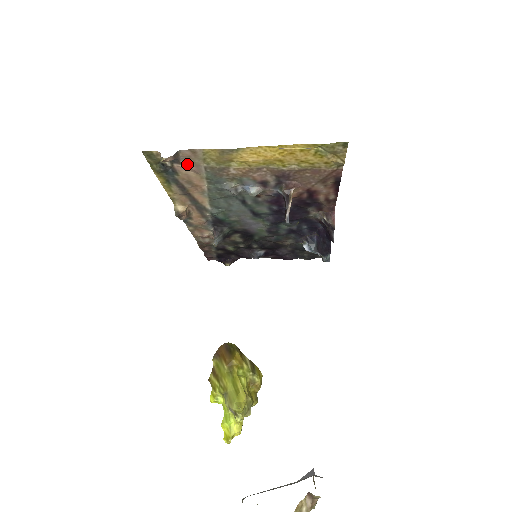
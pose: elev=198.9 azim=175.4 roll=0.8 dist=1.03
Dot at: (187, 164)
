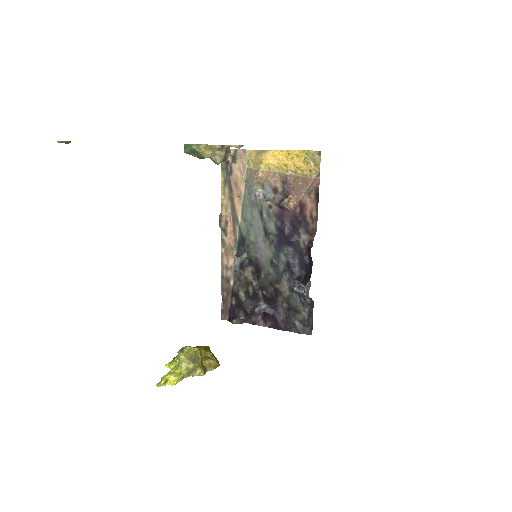
Dot at: (239, 164)
